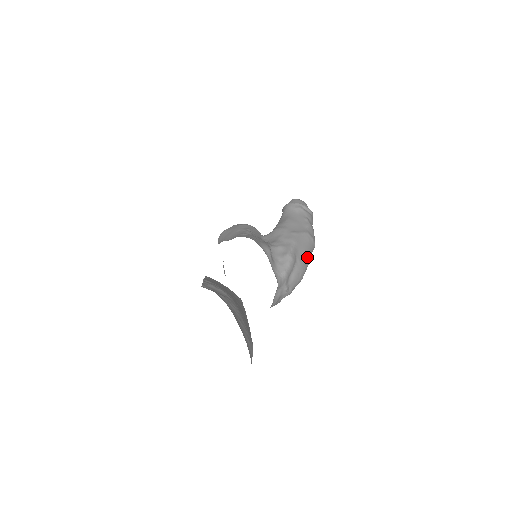
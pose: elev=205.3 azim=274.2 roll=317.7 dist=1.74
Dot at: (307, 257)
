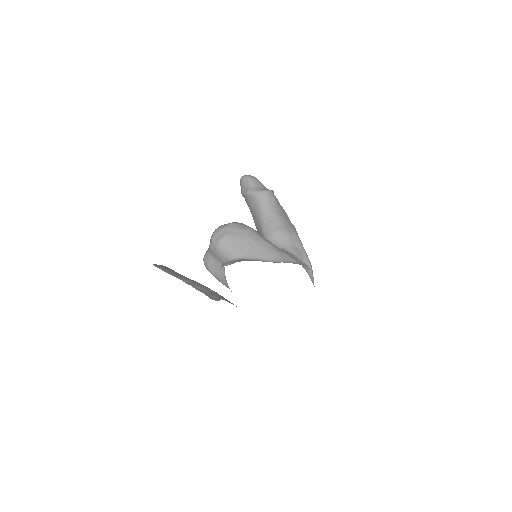
Dot at: occluded
